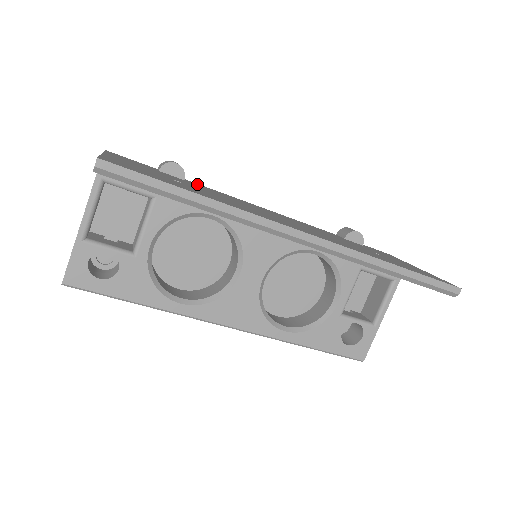
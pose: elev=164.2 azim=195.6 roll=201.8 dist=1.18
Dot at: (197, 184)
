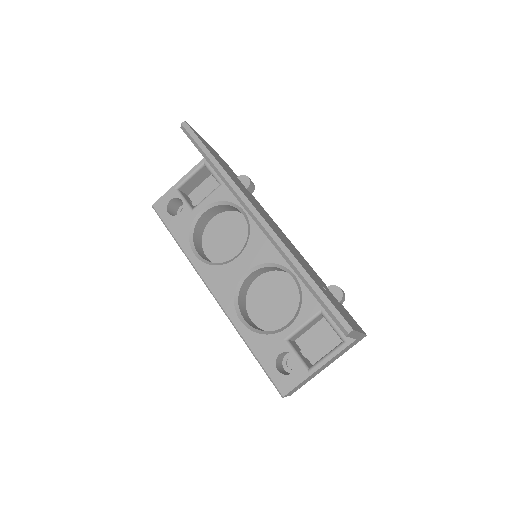
Dot at: occluded
